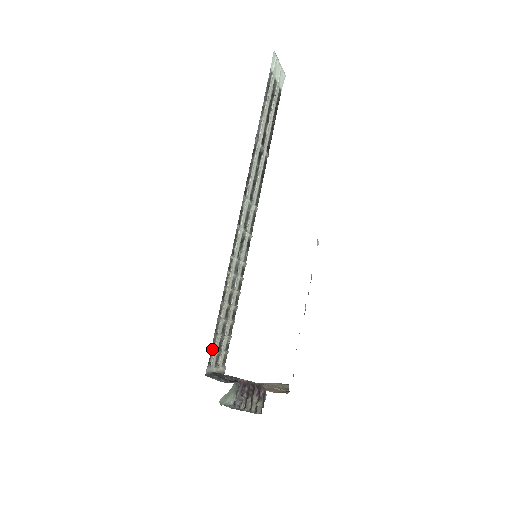
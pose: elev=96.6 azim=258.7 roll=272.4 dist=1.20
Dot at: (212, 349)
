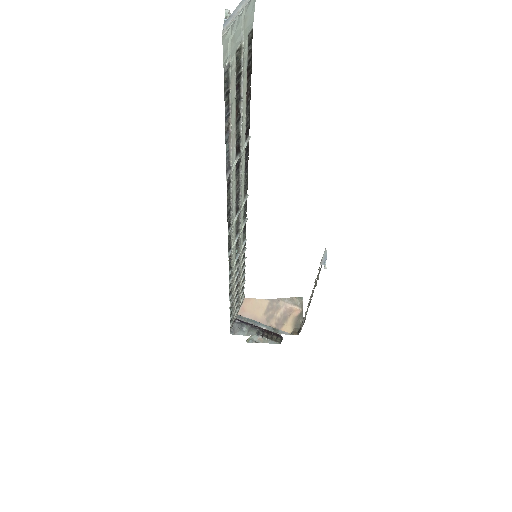
Dot at: (231, 316)
